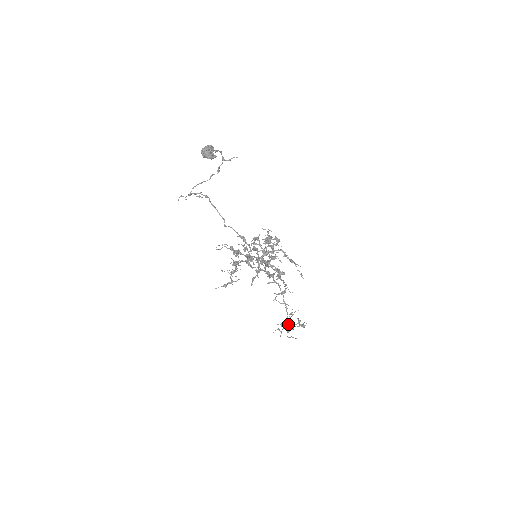
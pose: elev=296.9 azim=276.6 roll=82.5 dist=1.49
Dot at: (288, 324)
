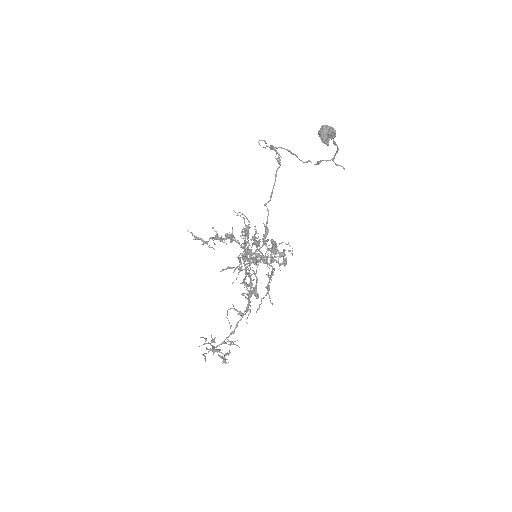
Dot at: occluded
